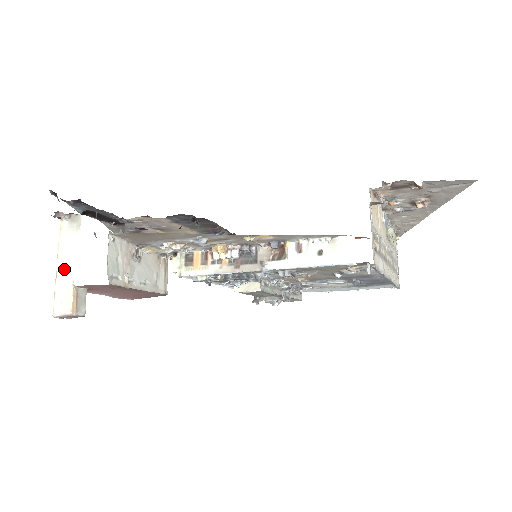
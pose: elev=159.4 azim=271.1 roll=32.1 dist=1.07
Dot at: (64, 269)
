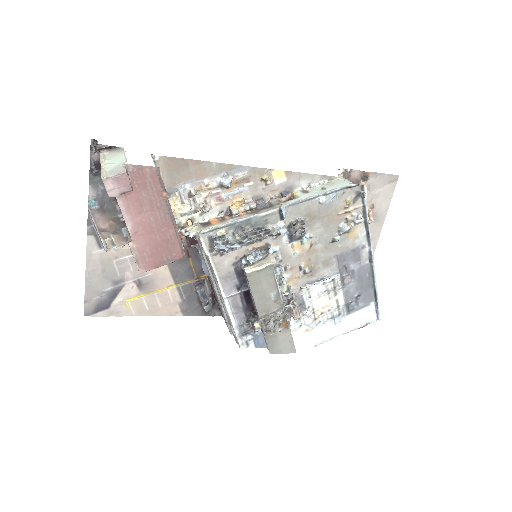
Dot at: (110, 164)
